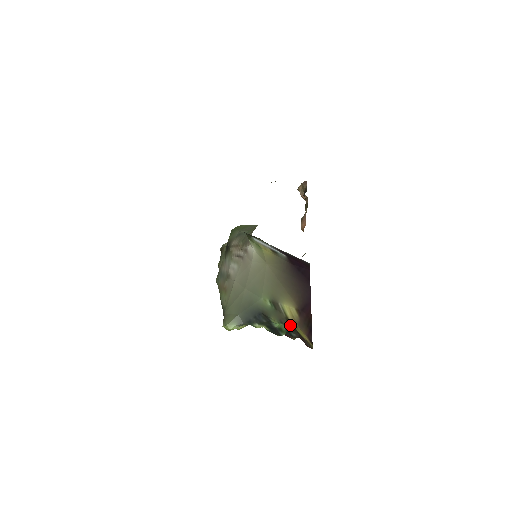
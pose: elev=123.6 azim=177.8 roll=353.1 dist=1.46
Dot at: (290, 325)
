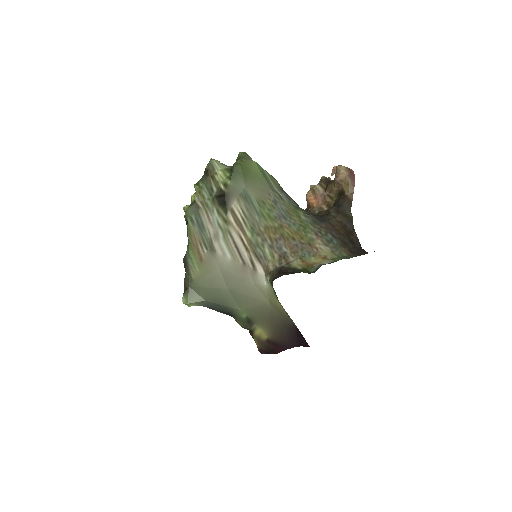
Dot at: occluded
